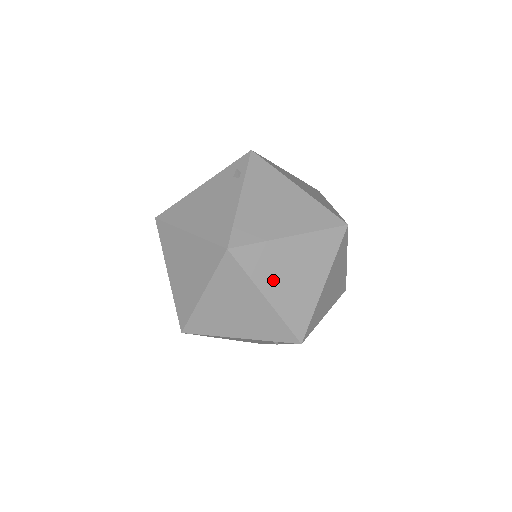
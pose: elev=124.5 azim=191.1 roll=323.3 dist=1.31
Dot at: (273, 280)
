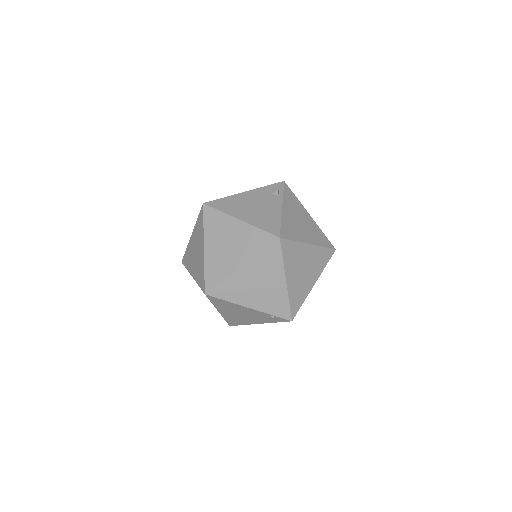
Dot at: (293, 269)
